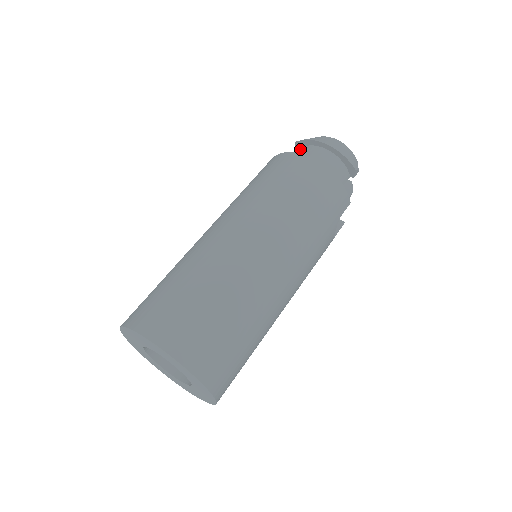
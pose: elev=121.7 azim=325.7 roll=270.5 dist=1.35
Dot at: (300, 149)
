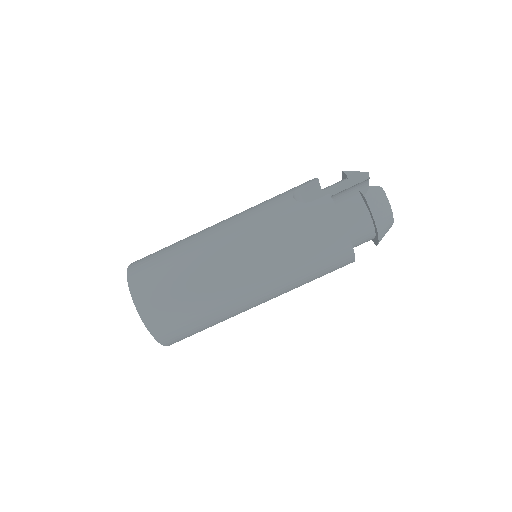
Dot at: (362, 203)
